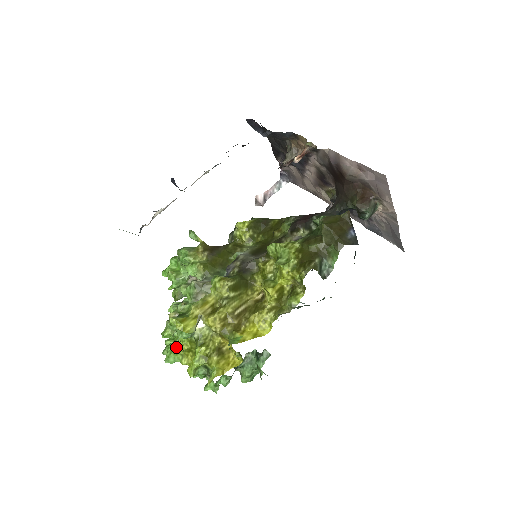
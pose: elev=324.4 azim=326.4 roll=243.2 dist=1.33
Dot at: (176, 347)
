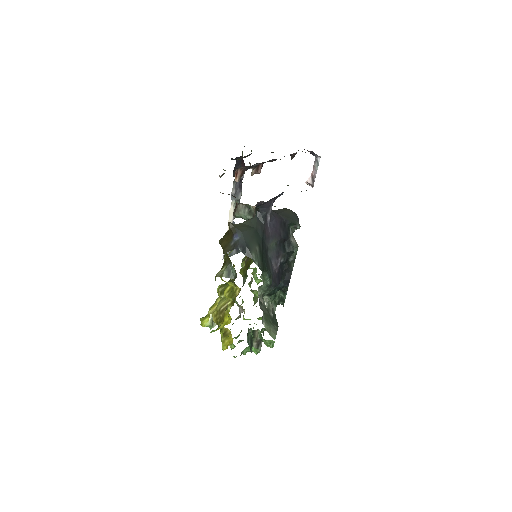
Dot at: occluded
